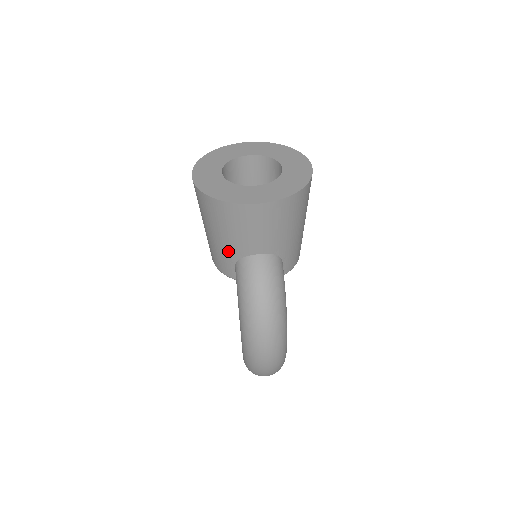
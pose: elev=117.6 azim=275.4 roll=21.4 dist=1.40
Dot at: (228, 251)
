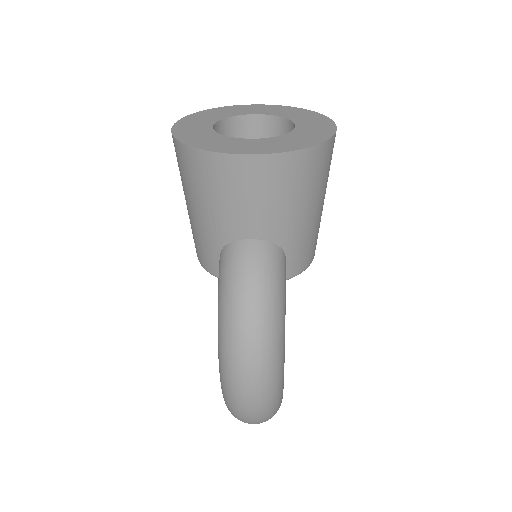
Dot at: (210, 233)
